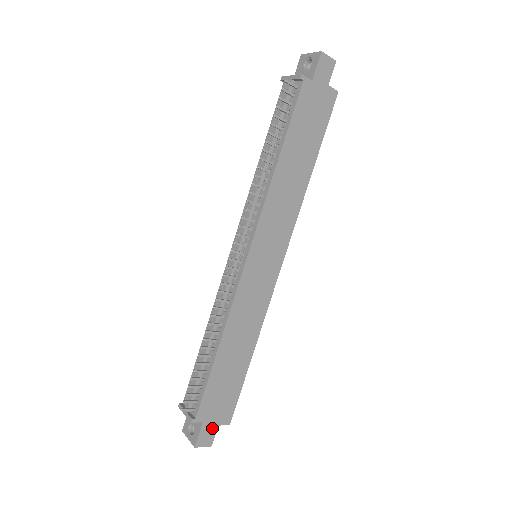
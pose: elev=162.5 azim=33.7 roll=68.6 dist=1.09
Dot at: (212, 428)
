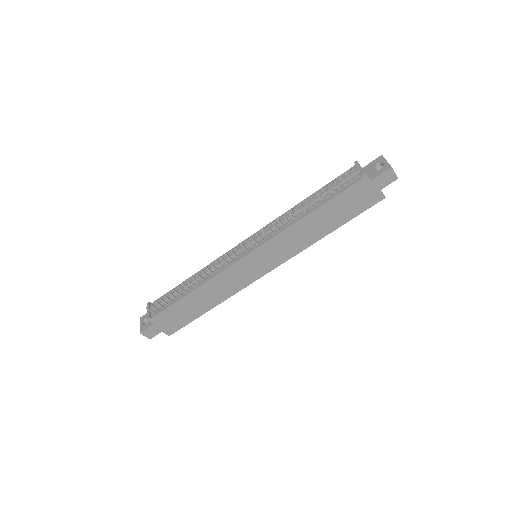
Dot at: (157, 330)
